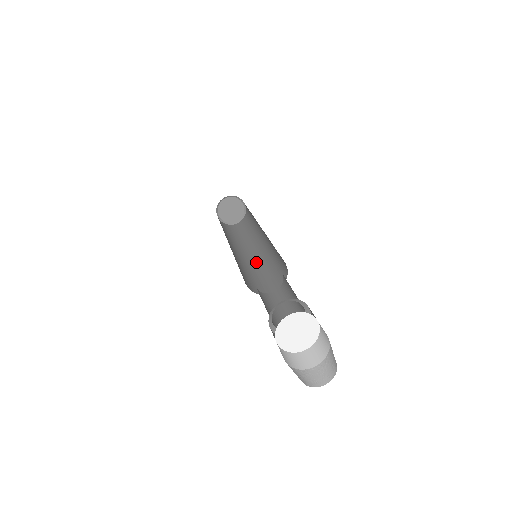
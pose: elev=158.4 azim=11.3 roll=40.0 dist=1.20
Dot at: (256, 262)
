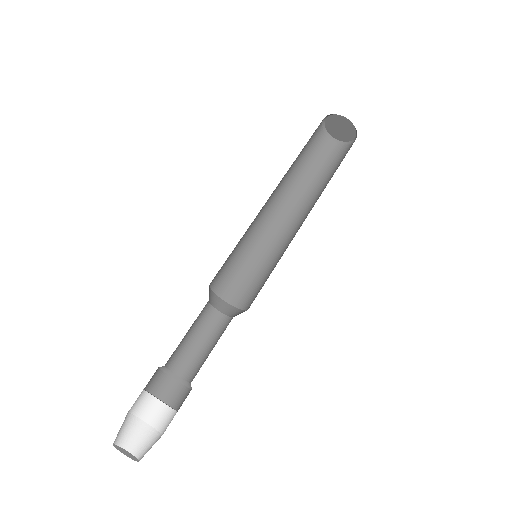
Dot at: (264, 236)
